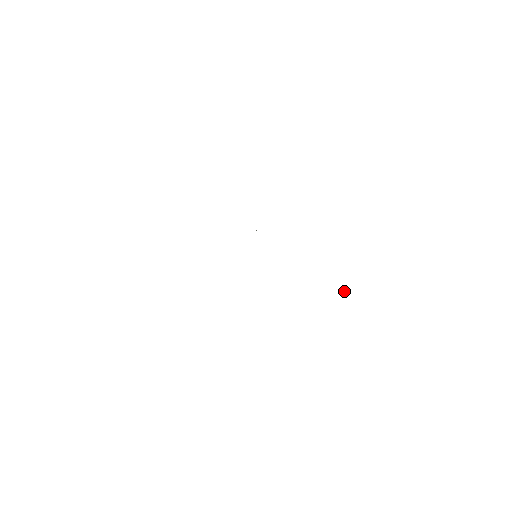
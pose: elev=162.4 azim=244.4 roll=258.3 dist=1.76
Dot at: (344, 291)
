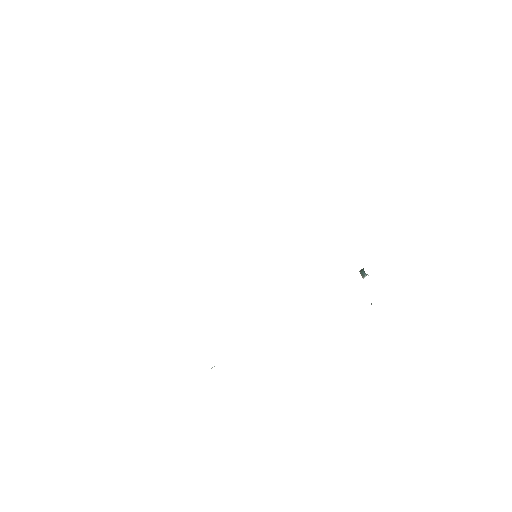
Dot at: occluded
